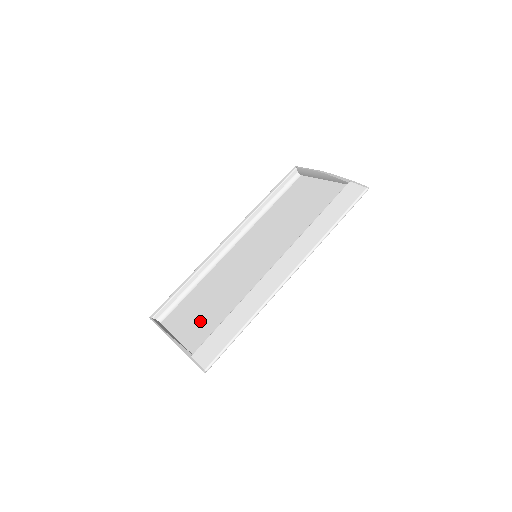
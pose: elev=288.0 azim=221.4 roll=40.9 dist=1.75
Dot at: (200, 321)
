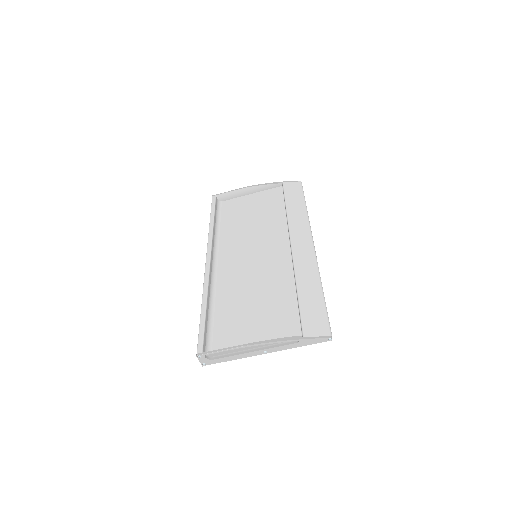
Dot at: (267, 319)
